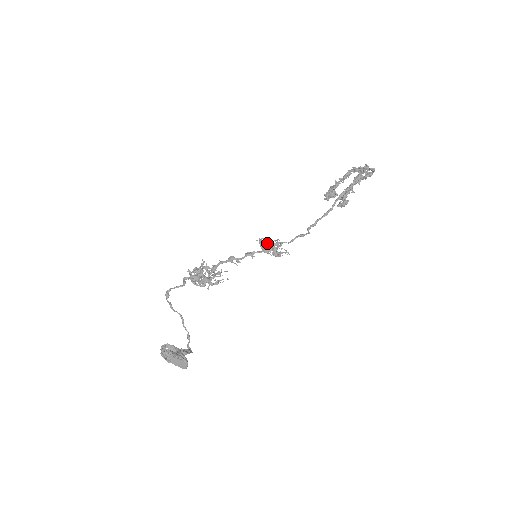
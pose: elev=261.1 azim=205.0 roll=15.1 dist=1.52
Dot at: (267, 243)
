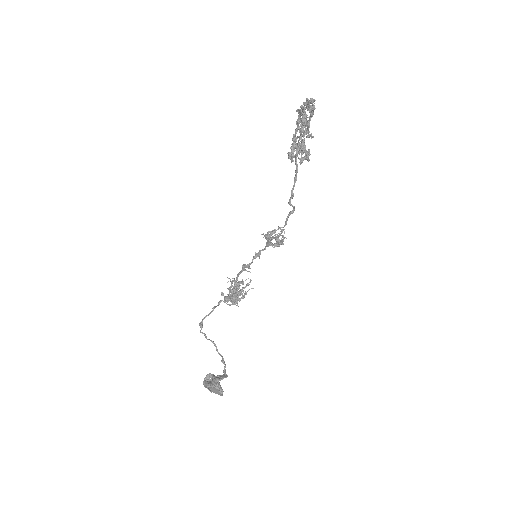
Dot at: (266, 236)
